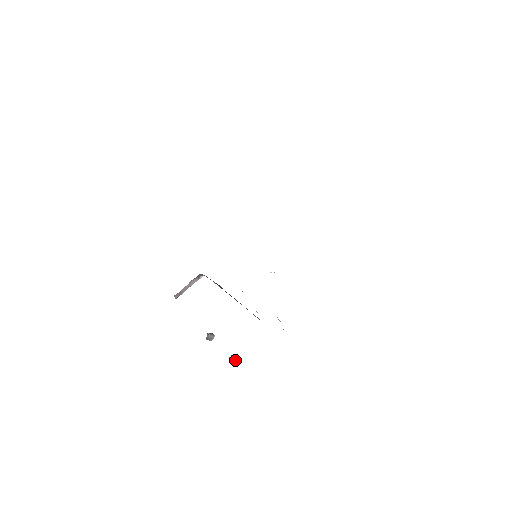
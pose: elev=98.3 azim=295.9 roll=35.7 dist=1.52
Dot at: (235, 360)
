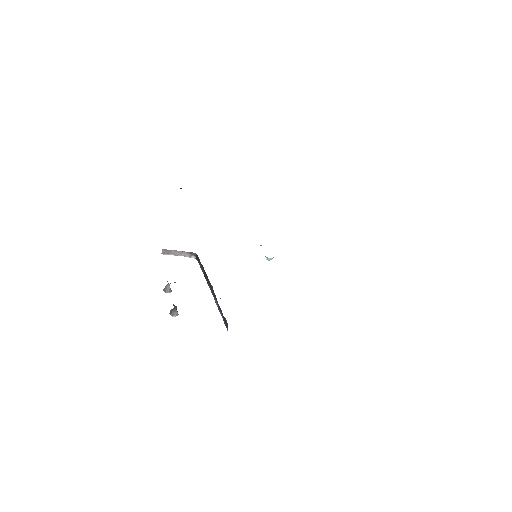
Dot at: (175, 314)
